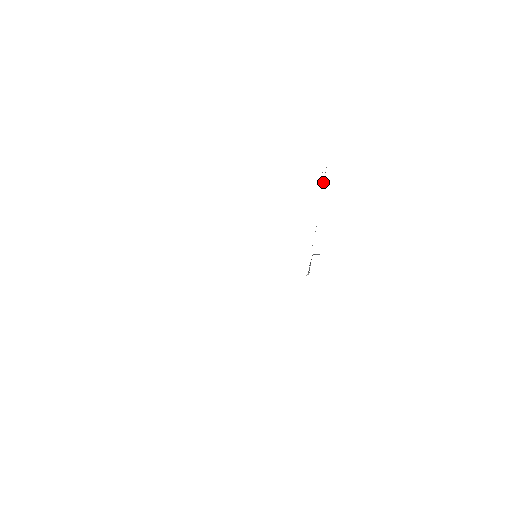
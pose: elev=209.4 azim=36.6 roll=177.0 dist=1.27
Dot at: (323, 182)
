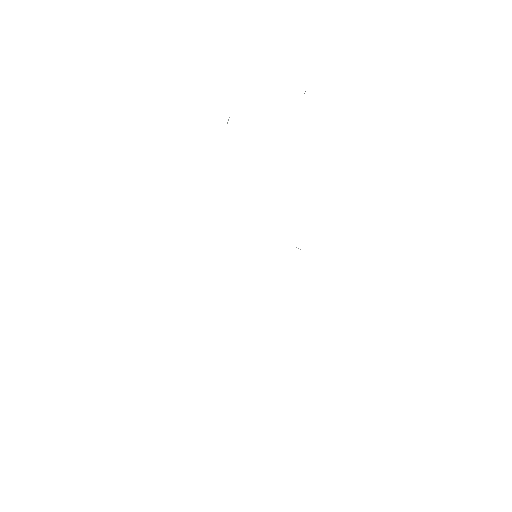
Dot at: occluded
